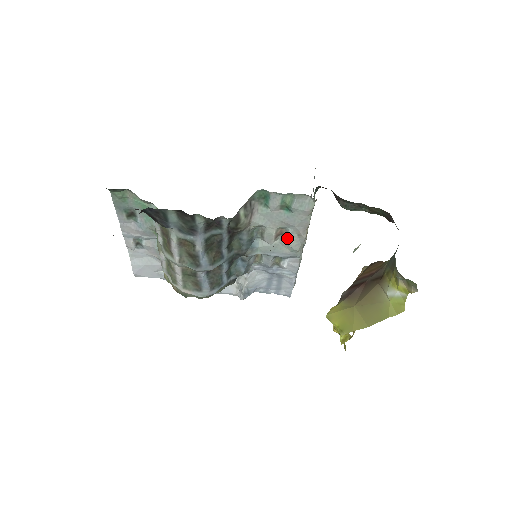
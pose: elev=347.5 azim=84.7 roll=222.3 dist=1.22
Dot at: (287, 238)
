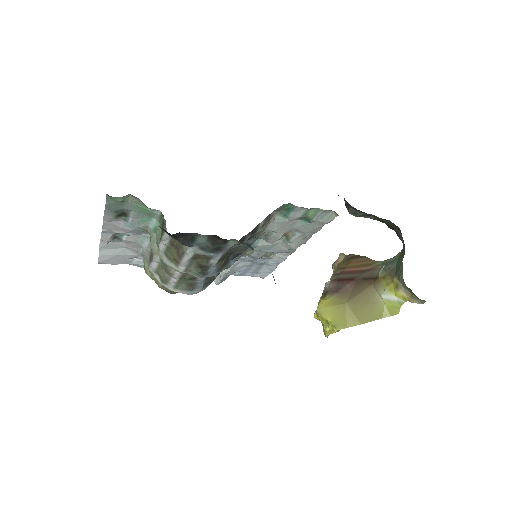
Dot at: (292, 240)
